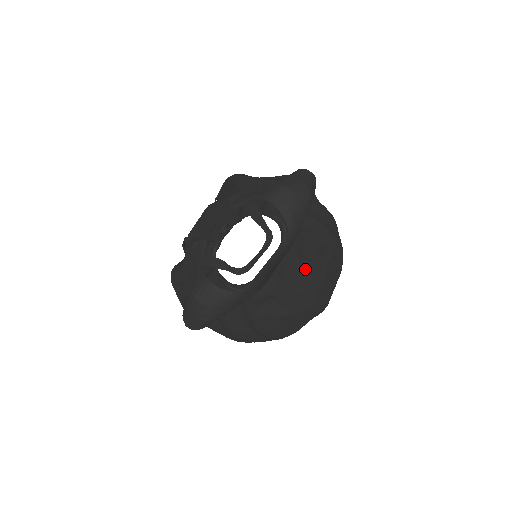
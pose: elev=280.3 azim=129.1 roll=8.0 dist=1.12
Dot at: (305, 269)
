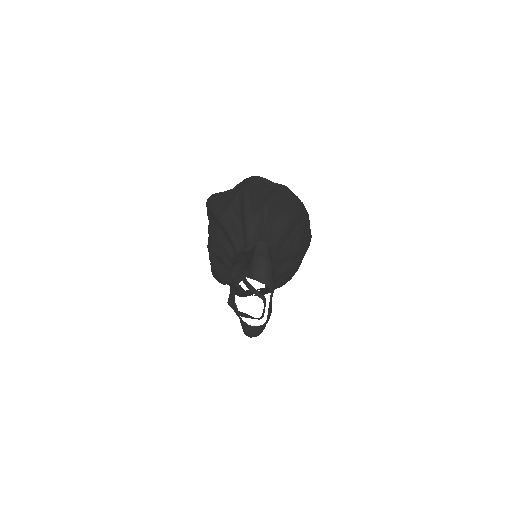
Dot at: (287, 254)
